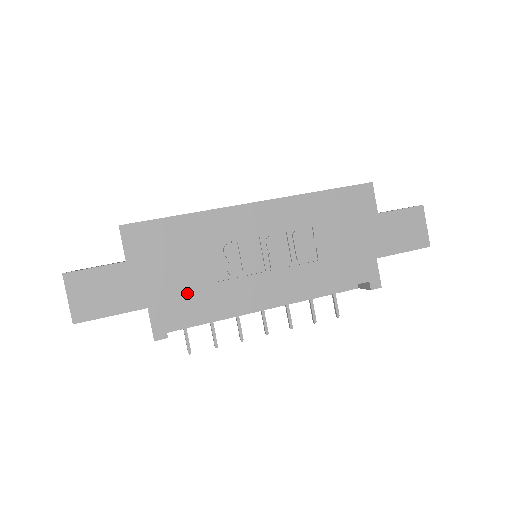
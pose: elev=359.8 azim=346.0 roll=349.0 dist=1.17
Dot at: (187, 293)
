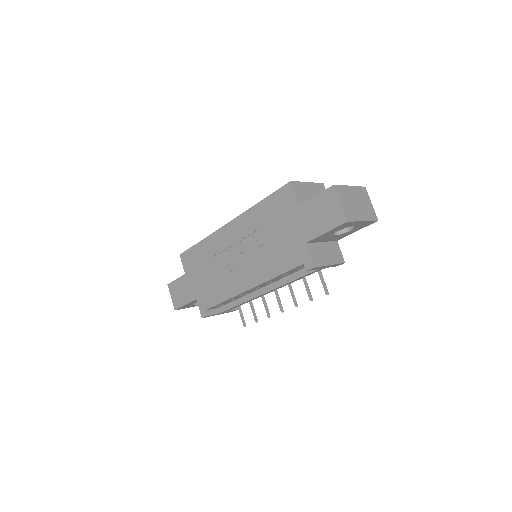
Dot at: (209, 288)
